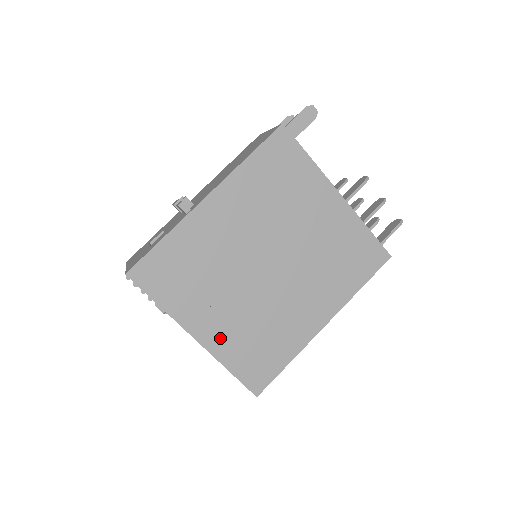
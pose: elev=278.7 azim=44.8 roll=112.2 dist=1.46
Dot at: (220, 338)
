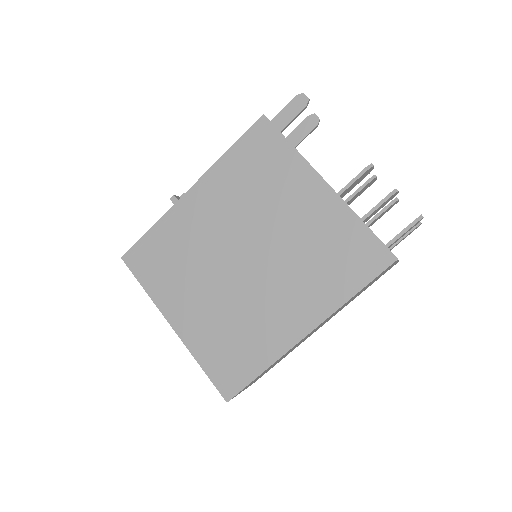
Dot at: (194, 330)
